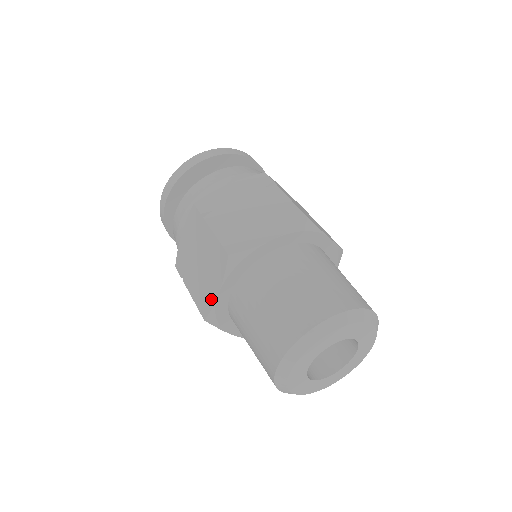
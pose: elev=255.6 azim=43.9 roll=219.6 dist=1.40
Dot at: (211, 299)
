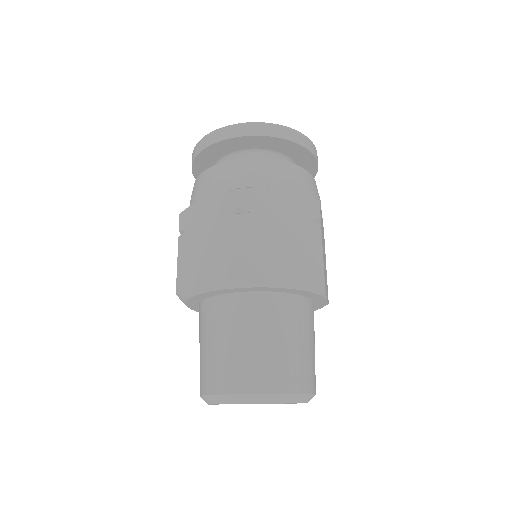
Dot at: (195, 287)
